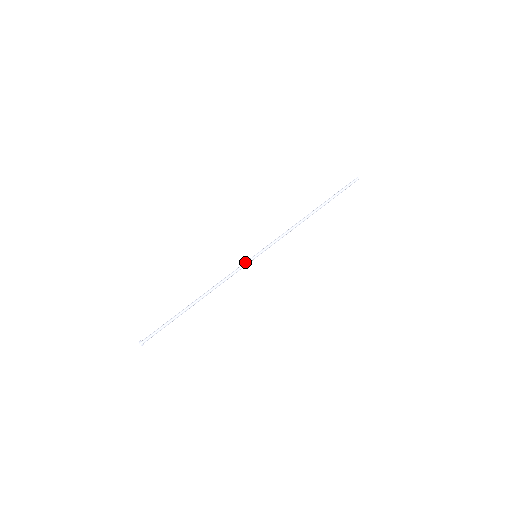
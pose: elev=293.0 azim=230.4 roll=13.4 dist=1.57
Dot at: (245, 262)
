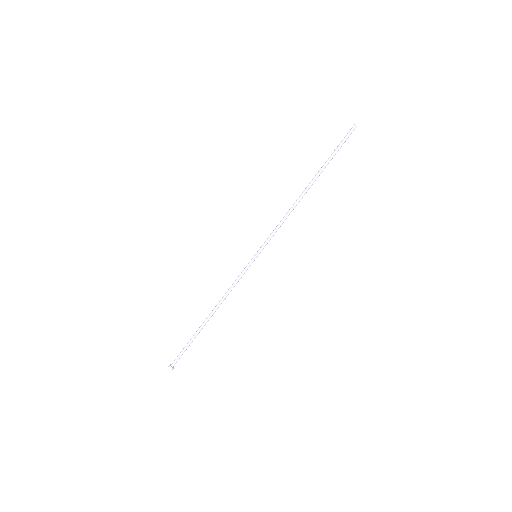
Dot at: (246, 266)
